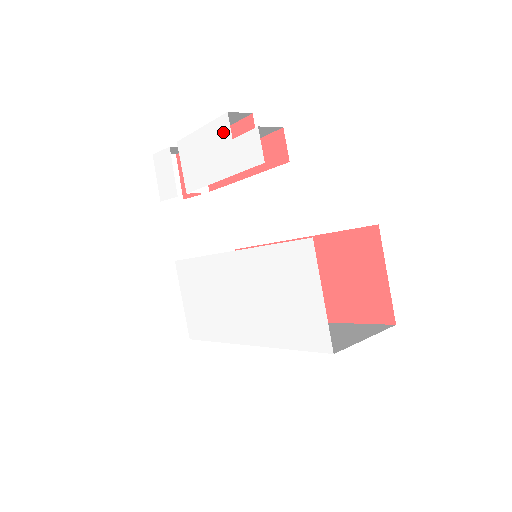
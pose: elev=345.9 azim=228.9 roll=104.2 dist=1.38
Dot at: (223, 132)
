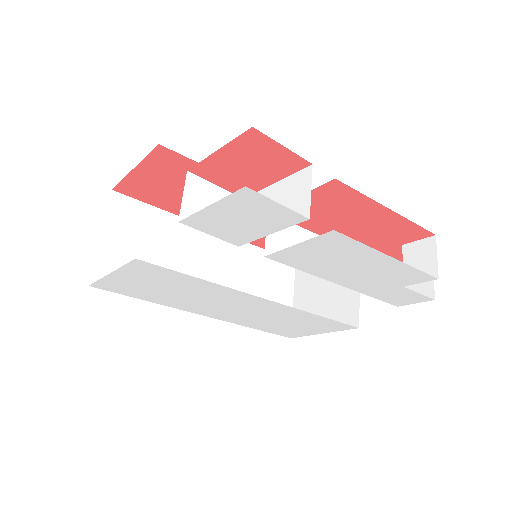
Dot at: (407, 279)
